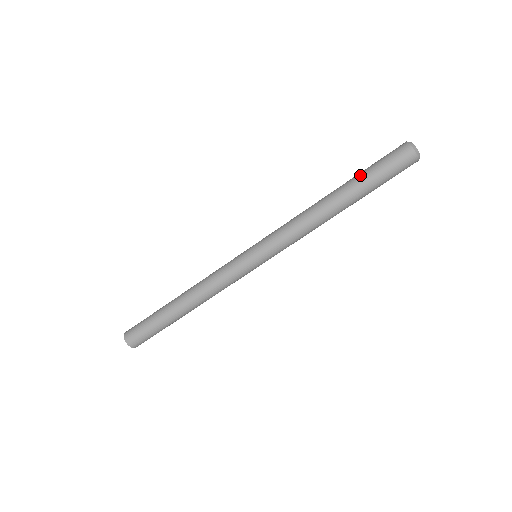
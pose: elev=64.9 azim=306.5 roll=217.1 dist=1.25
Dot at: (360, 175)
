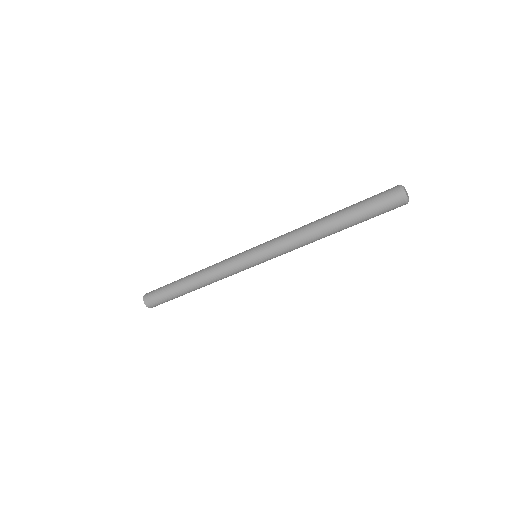
Dot at: (353, 208)
